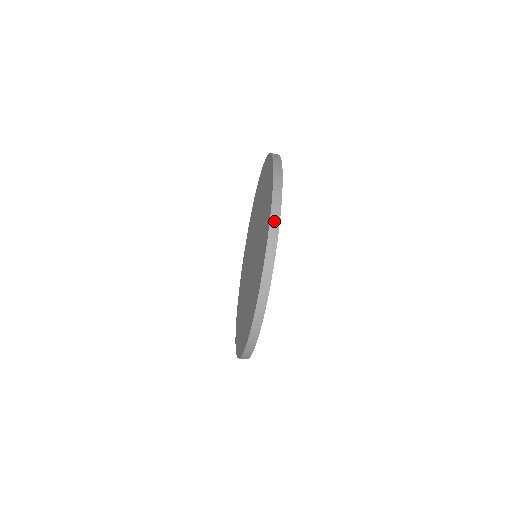
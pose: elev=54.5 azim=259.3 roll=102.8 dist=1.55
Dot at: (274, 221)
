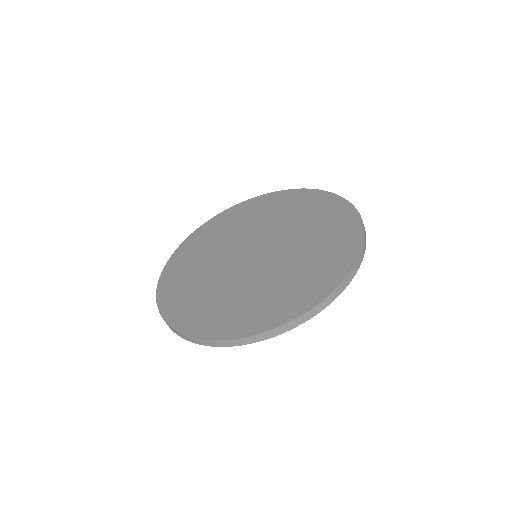
Dot at: (275, 332)
